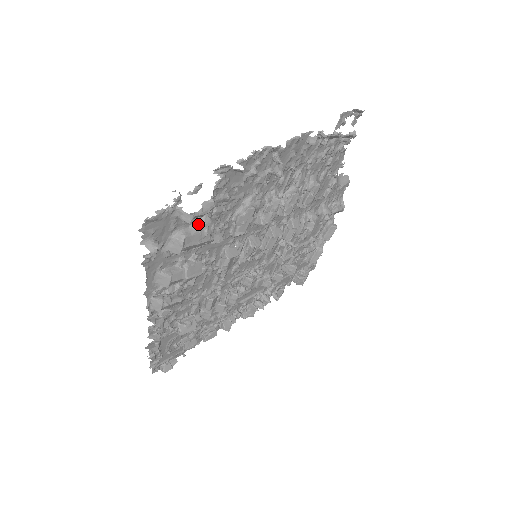
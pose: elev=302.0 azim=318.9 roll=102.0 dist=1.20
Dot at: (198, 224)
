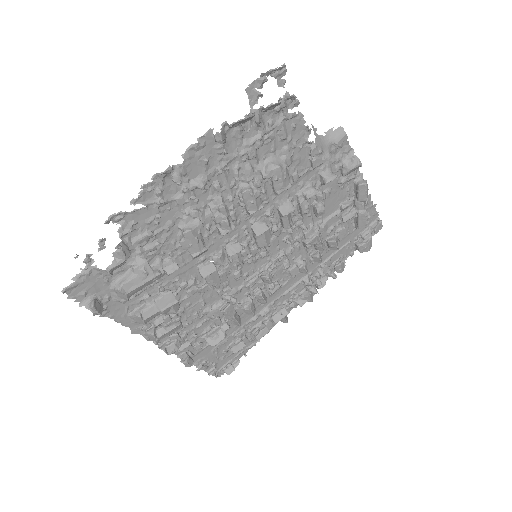
Dot at: (132, 268)
